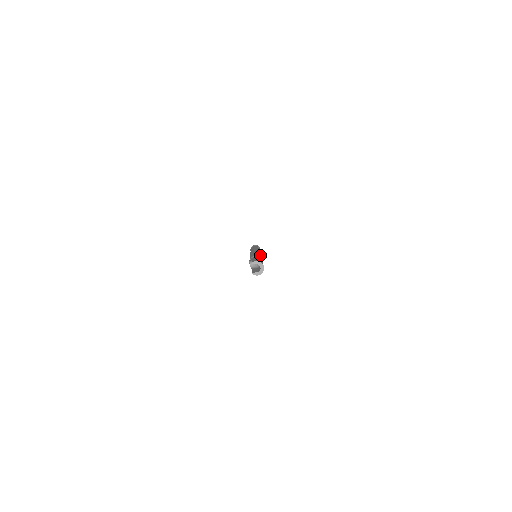
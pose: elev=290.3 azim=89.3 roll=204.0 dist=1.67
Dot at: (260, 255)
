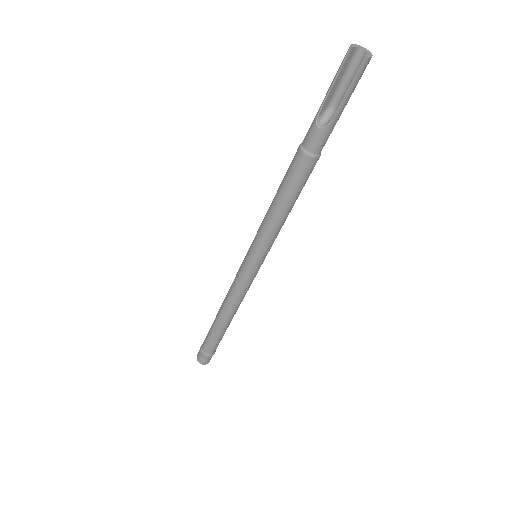
Dot at: occluded
